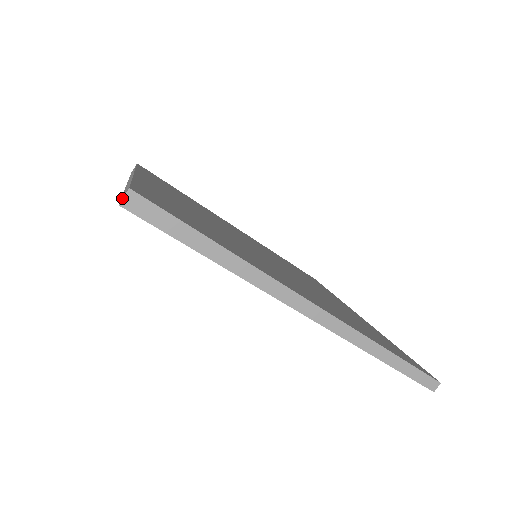
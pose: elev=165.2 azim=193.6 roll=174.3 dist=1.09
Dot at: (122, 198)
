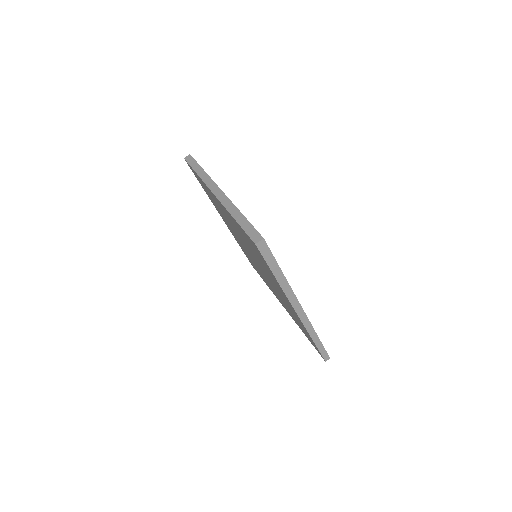
Dot at: (258, 241)
